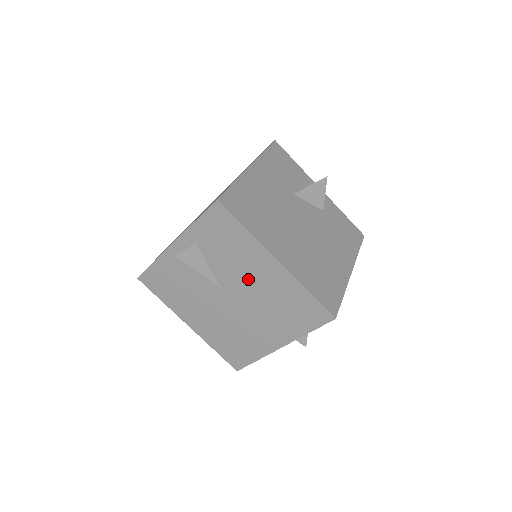
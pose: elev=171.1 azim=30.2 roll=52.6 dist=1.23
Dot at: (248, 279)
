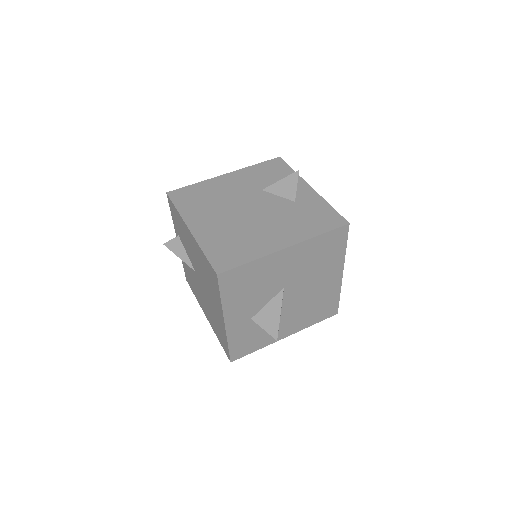
Dot at: (193, 255)
